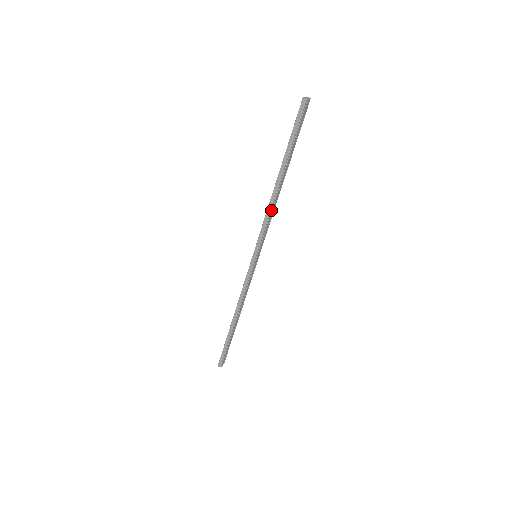
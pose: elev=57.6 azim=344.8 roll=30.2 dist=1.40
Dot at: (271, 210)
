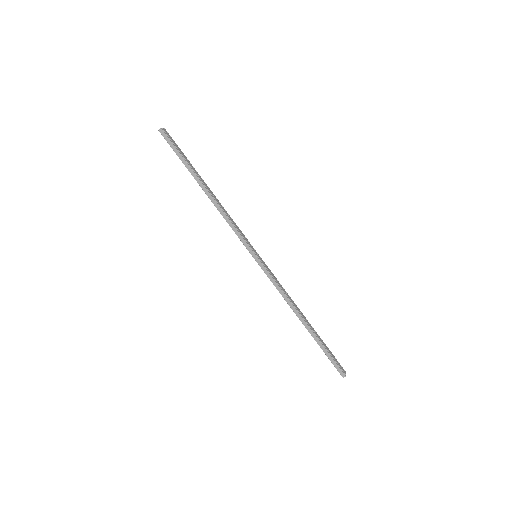
Dot at: (224, 213)
